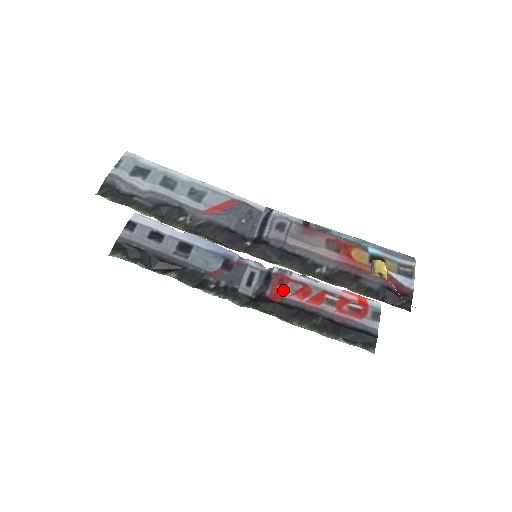
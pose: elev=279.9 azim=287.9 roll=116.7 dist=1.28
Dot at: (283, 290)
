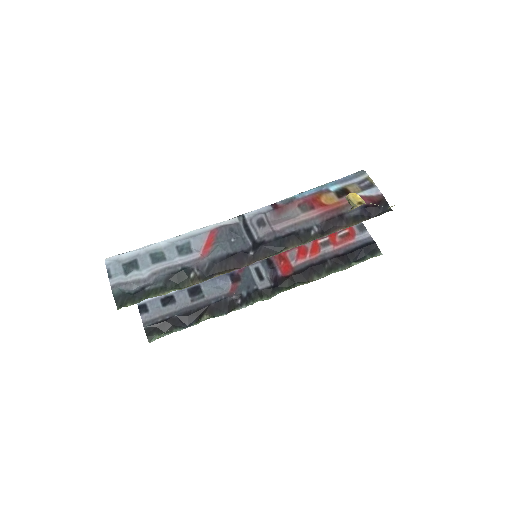
Dot at: (287, 263)
